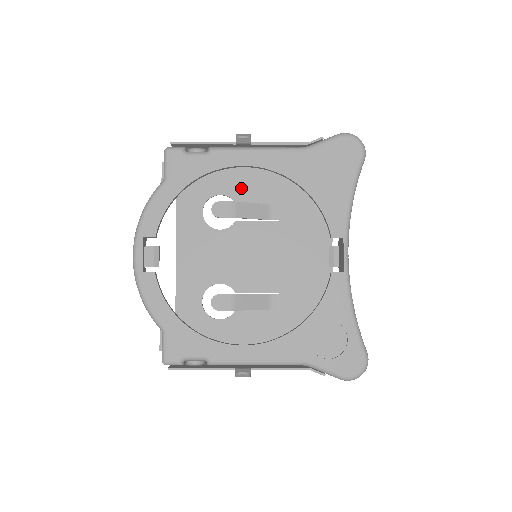
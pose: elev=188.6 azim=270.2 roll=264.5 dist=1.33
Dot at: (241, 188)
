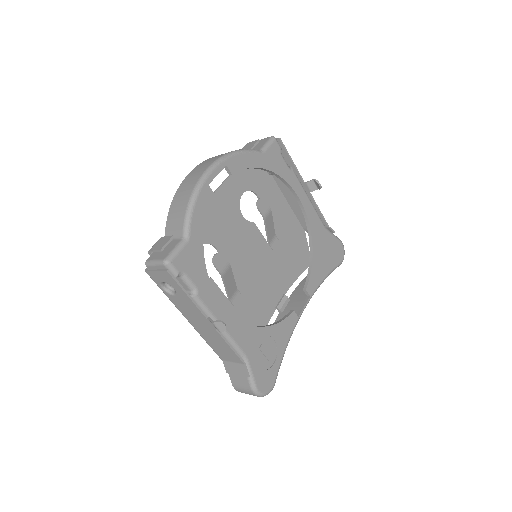
Dot at: (270, 207)
